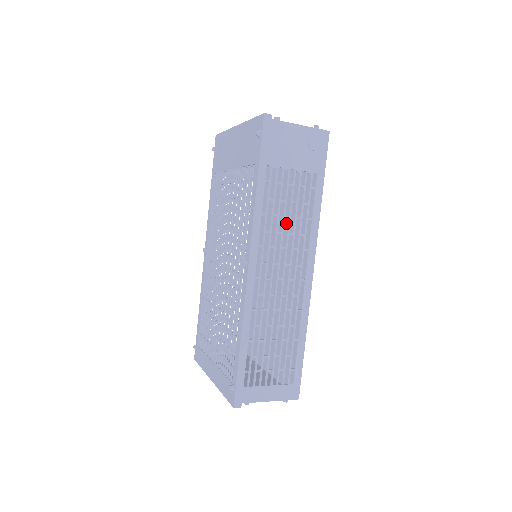
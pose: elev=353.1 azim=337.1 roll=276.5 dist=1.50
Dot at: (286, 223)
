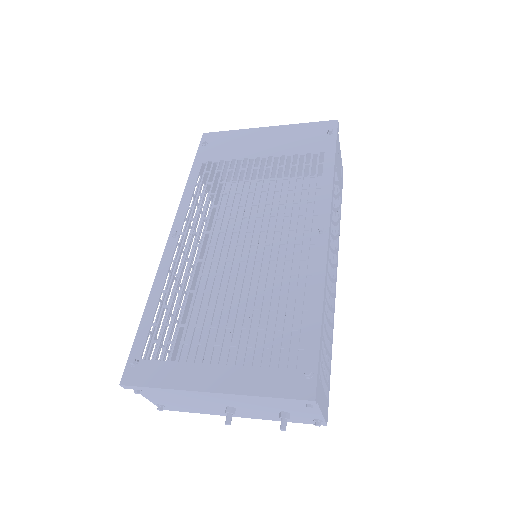
Dot at: occluded
